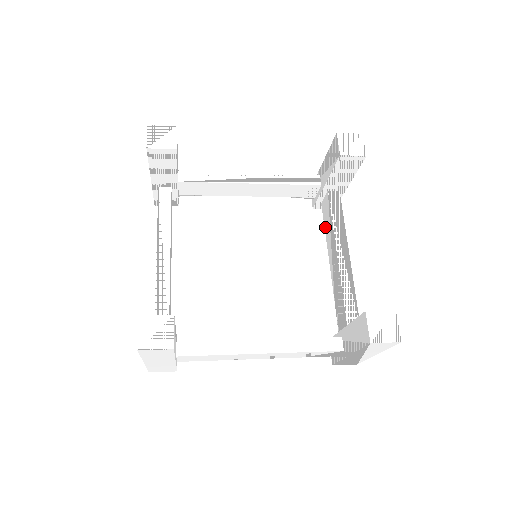
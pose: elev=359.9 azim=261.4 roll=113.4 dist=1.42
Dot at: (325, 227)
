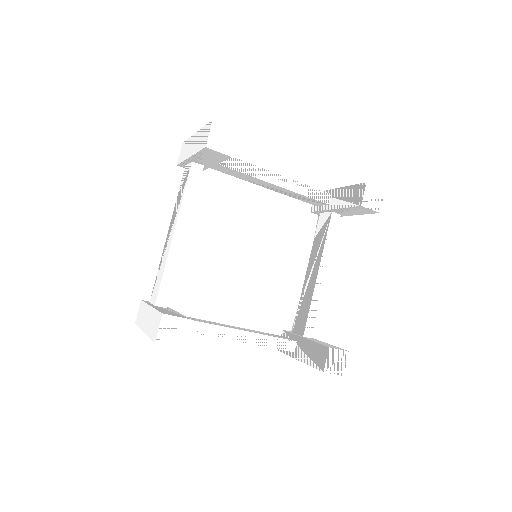
Dot at: (315, 238)
